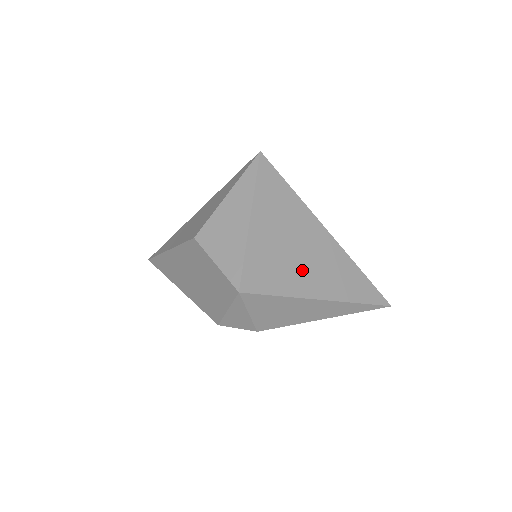
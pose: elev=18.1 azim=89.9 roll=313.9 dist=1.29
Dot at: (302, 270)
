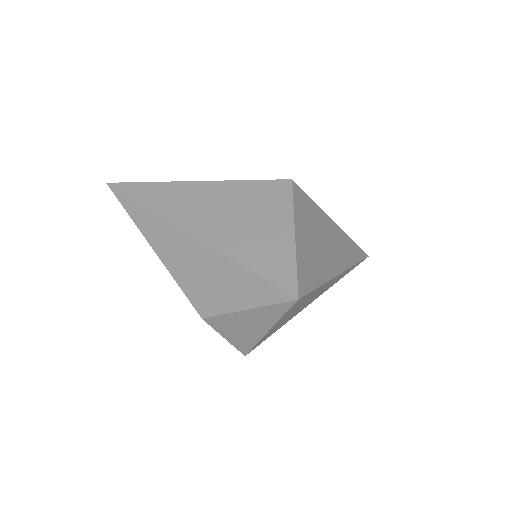
Dot at: (302, 308)
